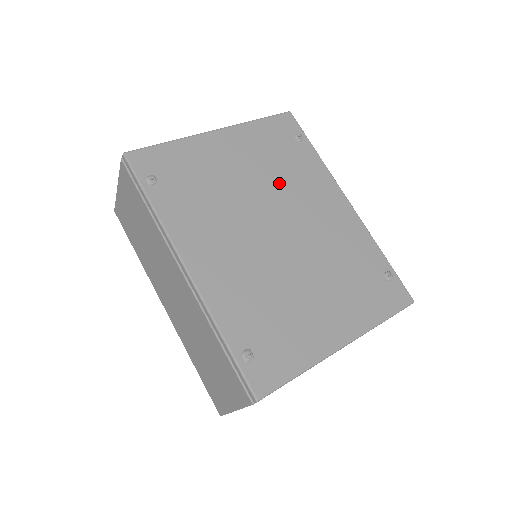
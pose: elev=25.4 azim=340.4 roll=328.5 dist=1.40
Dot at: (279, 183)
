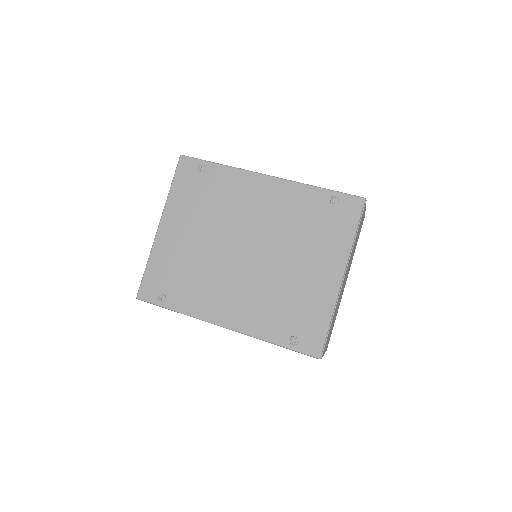
Dot at: (220, 217)
